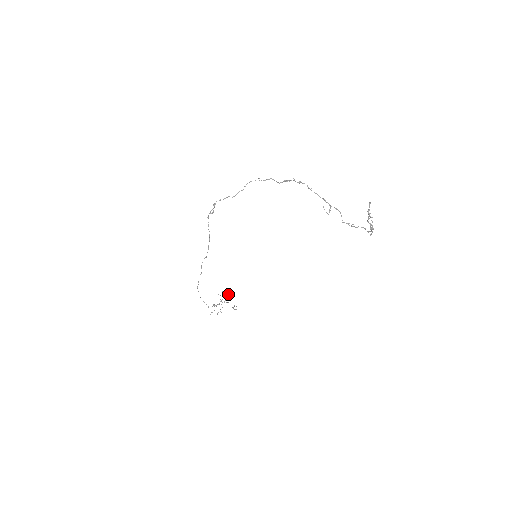
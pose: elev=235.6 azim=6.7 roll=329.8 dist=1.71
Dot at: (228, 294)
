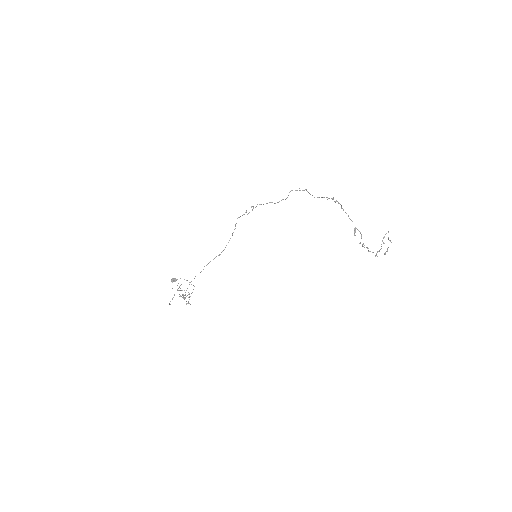
Dot at: occluded
